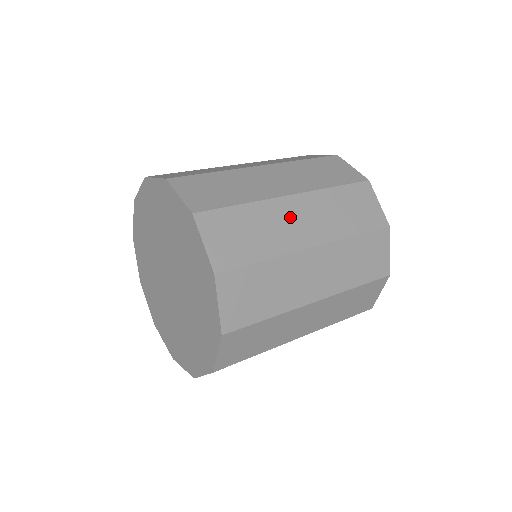
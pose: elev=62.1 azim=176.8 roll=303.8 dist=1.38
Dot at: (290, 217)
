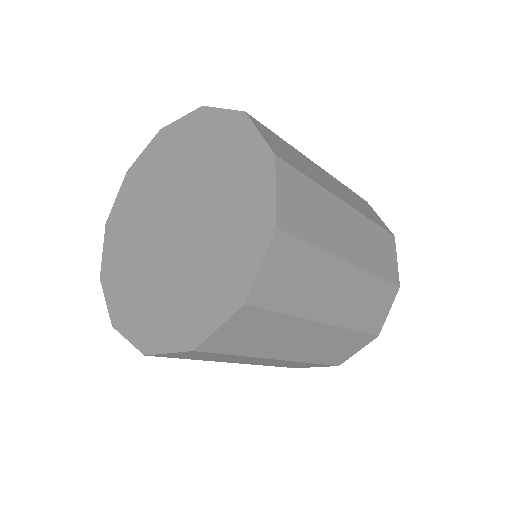
Dot at: (334, 284)
